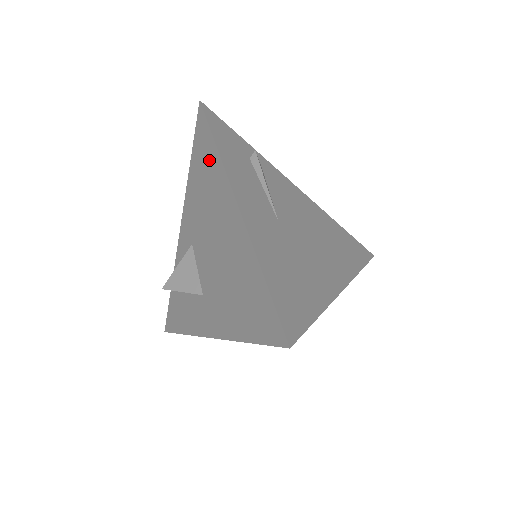
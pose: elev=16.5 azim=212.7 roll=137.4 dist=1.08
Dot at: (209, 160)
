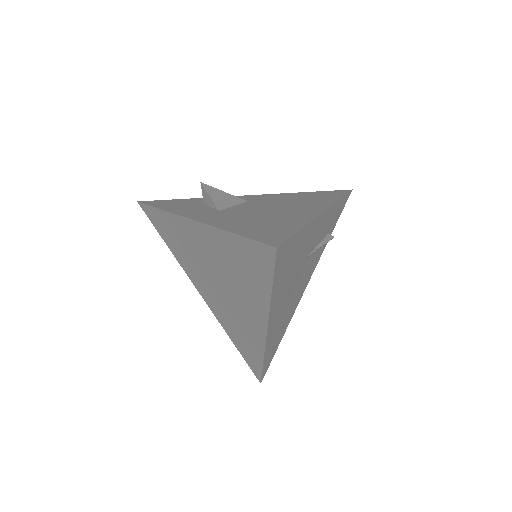
Dot at: (325, 198)
